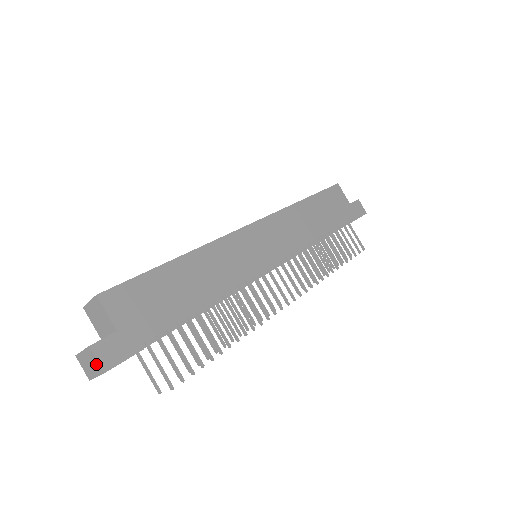
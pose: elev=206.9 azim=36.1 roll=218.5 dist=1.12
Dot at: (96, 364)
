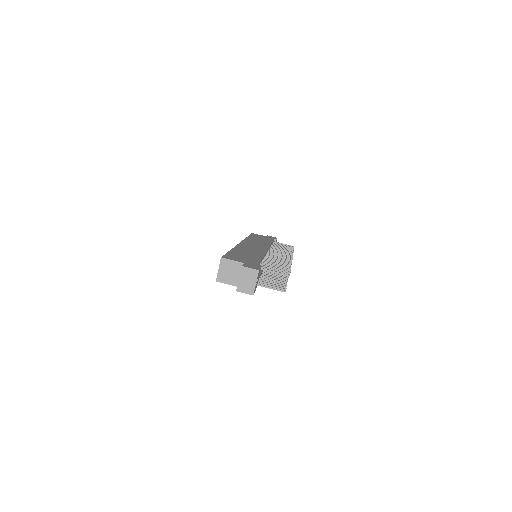
Dot at: (251, 272)
